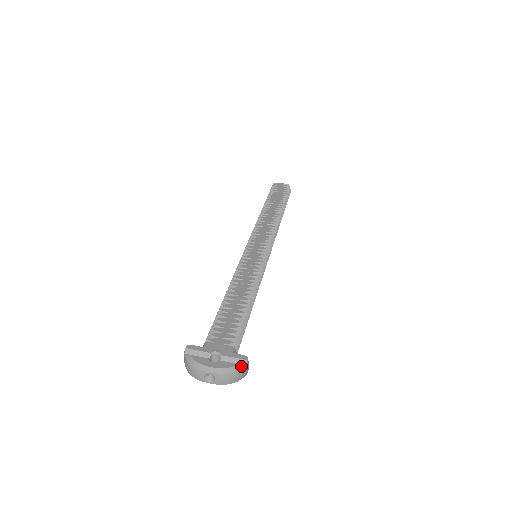
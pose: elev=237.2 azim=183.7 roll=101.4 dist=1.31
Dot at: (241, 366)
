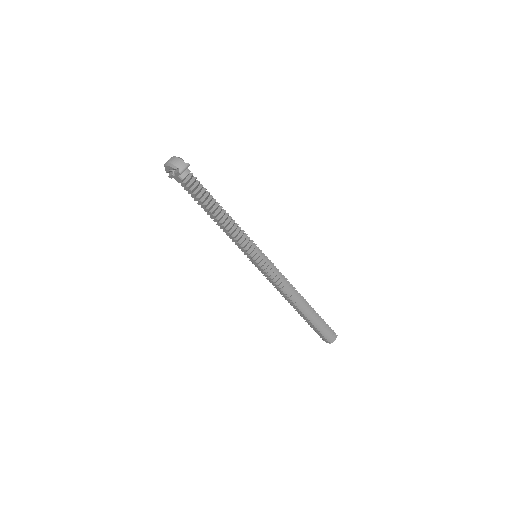
Dot at: (183, 160)
